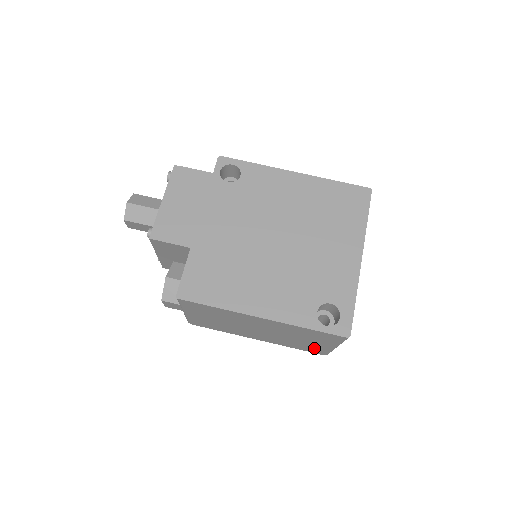
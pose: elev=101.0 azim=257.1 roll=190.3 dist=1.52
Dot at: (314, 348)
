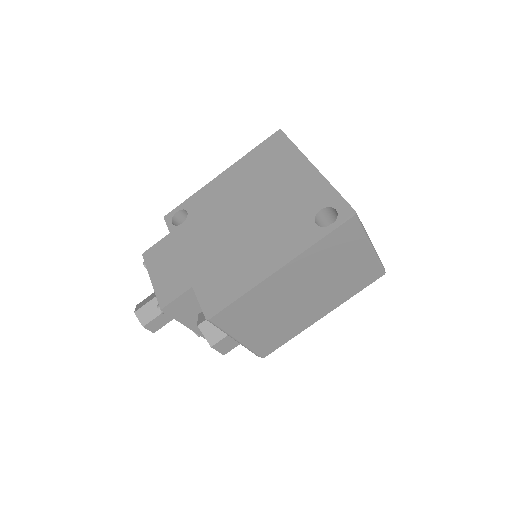
Dot at: (364, 271)
